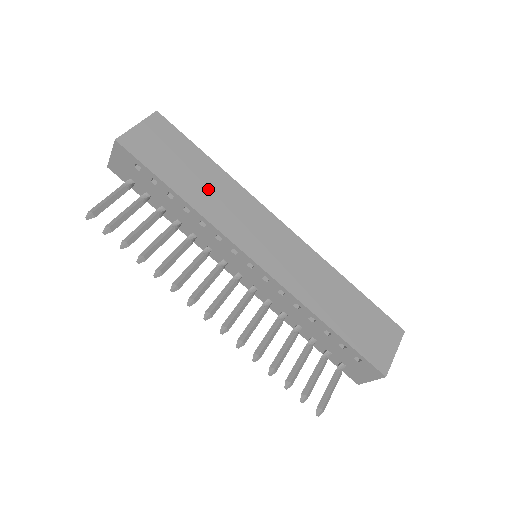
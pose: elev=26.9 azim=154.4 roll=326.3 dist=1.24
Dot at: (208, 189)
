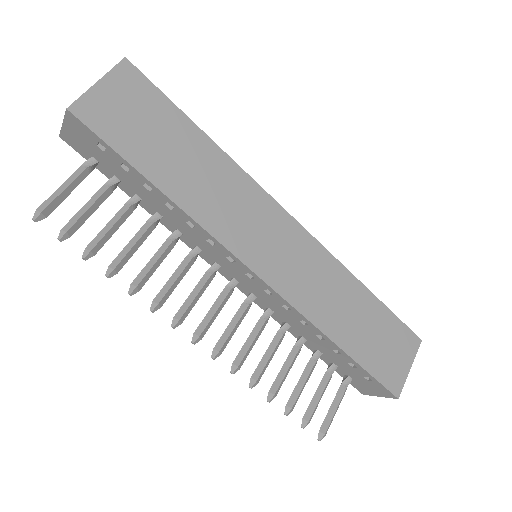
Dot at: (198, 176)
